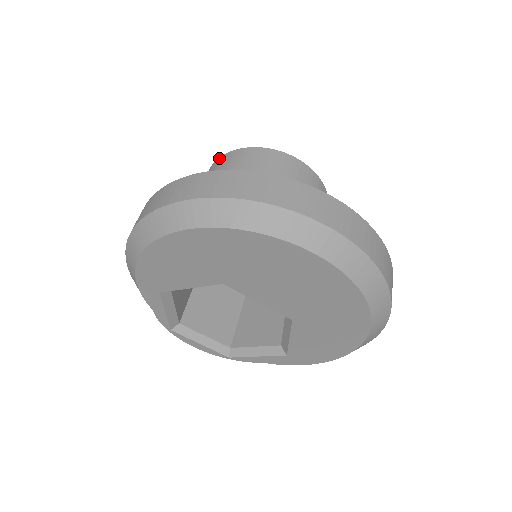
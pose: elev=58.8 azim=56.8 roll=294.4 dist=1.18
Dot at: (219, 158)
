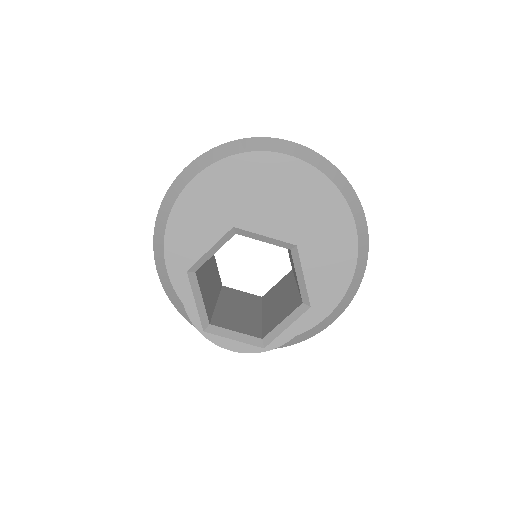
Dot at: occluded
